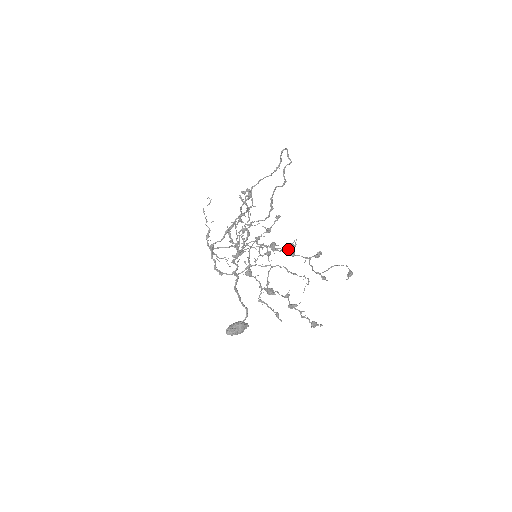
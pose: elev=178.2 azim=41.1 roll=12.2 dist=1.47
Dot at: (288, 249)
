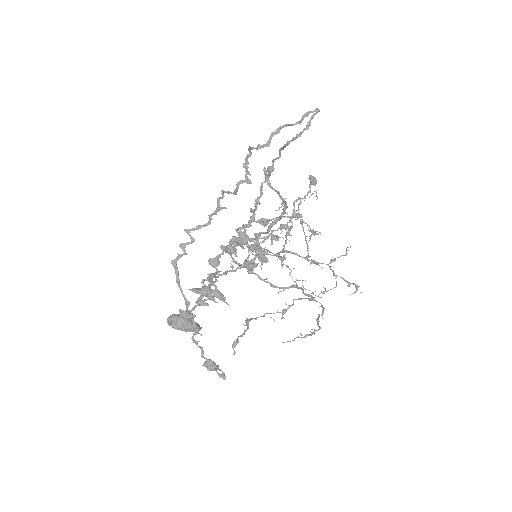
Dot at: (230, 241)
